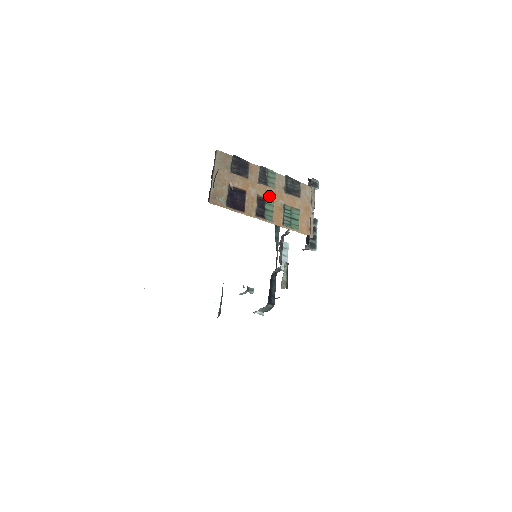
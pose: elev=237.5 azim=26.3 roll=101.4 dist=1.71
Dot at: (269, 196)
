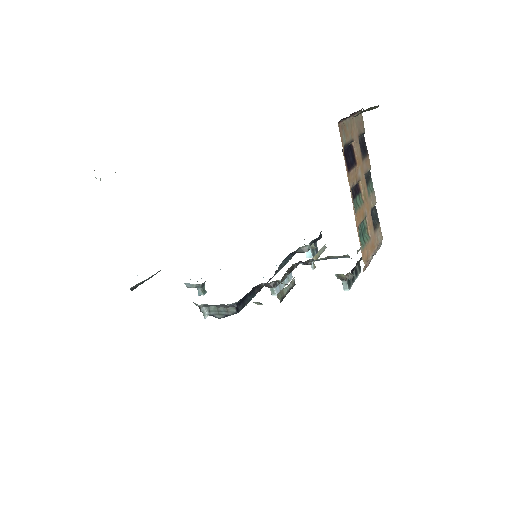
Dot at: (364, 194)
